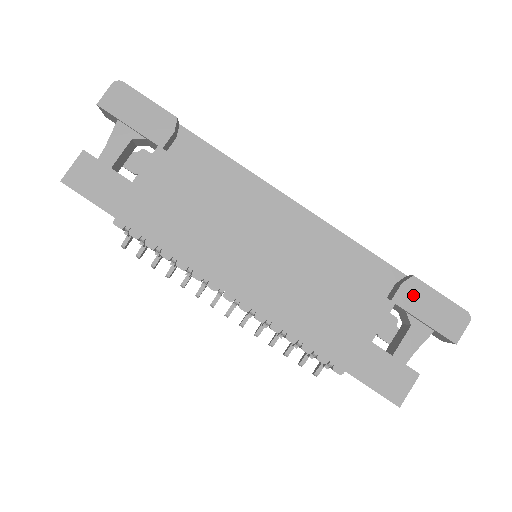
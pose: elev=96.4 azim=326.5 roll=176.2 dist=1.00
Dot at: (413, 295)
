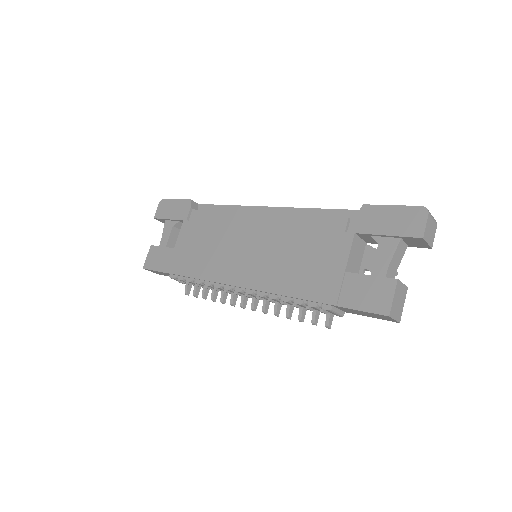
Dot at: (368, 219)
